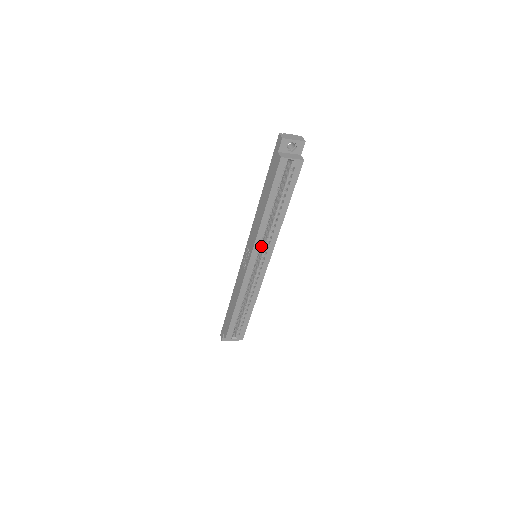
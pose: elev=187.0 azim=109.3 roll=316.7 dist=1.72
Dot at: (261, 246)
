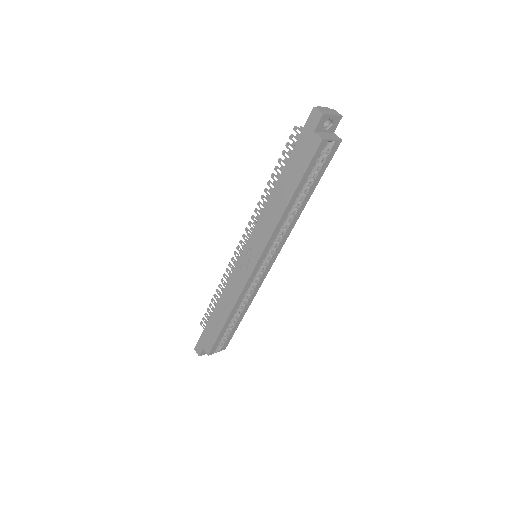
Dot at: occluded
